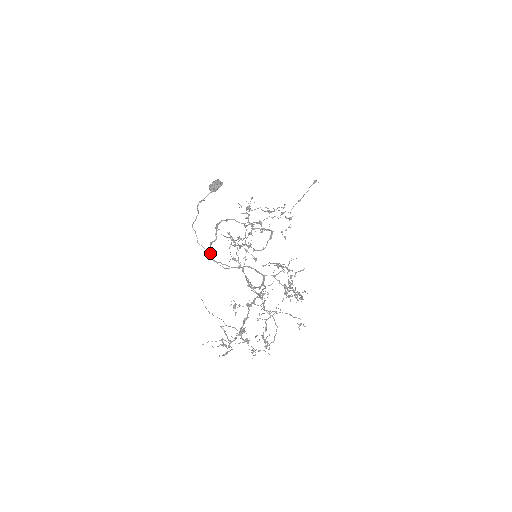
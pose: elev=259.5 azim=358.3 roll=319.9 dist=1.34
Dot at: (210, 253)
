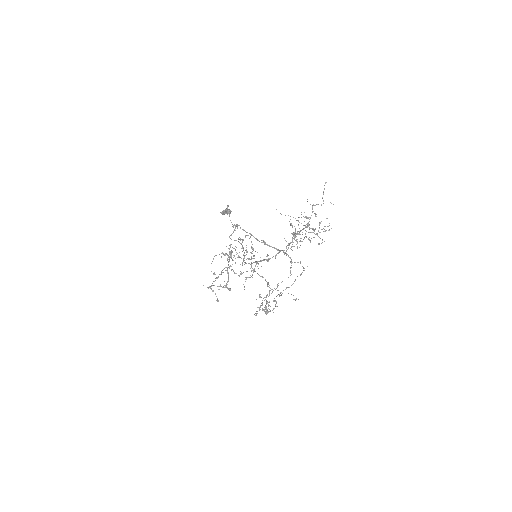
Dot at: (240, 227)
